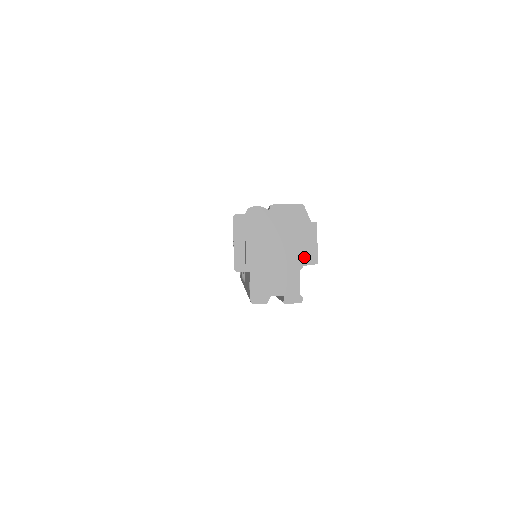
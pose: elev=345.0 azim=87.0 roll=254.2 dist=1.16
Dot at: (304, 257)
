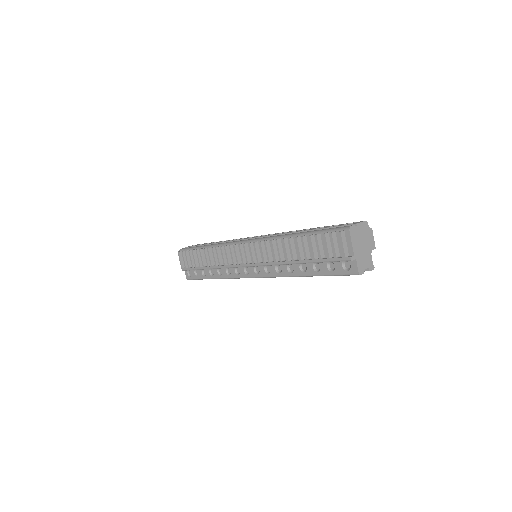
Dot at: (371, 246)
